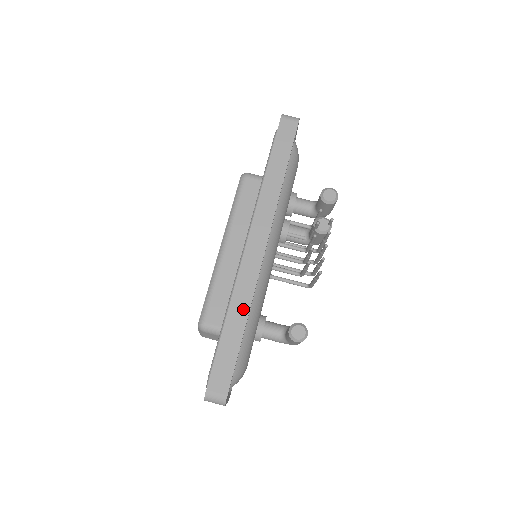
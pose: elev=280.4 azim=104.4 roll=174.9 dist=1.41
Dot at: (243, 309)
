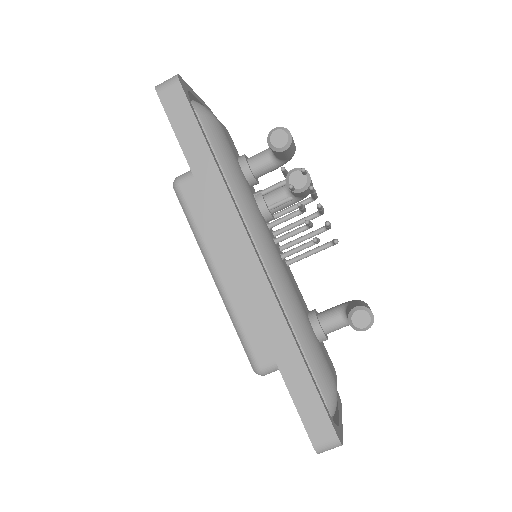
Dot at: (285, 340)
